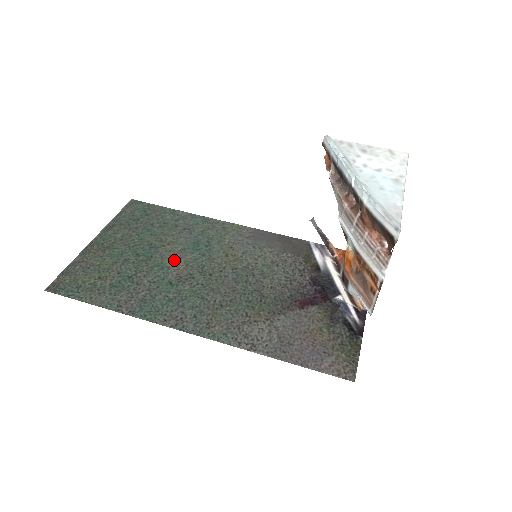
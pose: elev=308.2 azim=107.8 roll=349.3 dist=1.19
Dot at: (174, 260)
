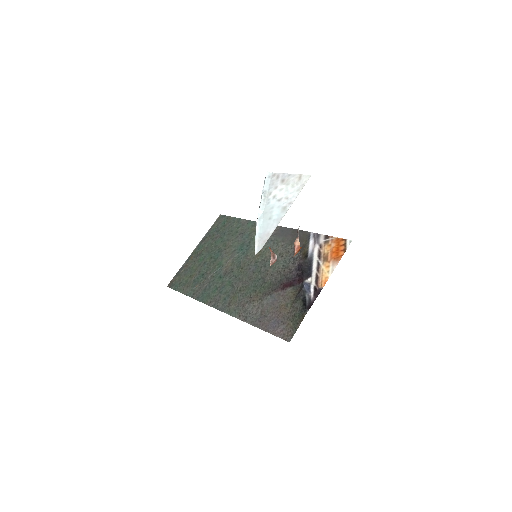
Dot at: (227, 259)
